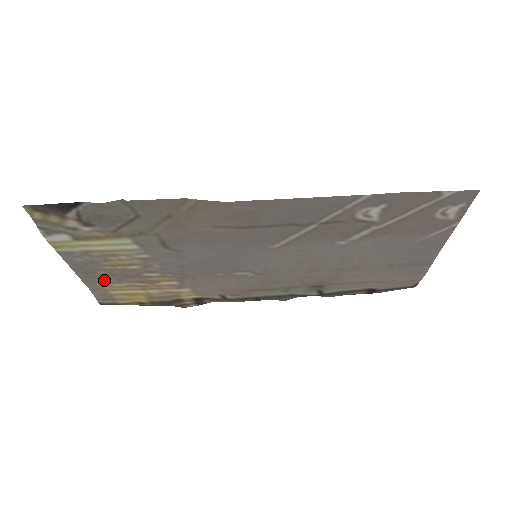
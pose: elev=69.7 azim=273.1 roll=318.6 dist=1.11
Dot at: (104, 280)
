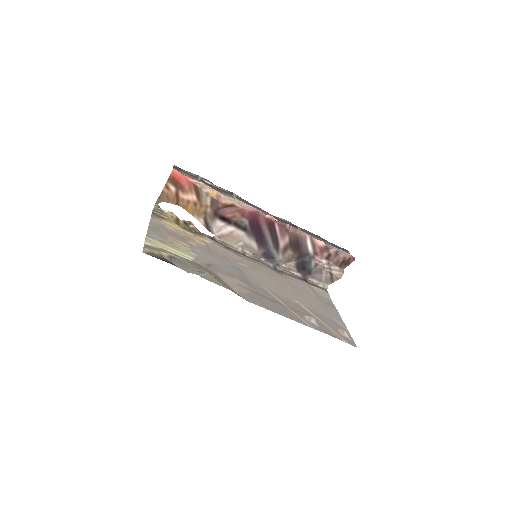
Dot at: (163, 228)
